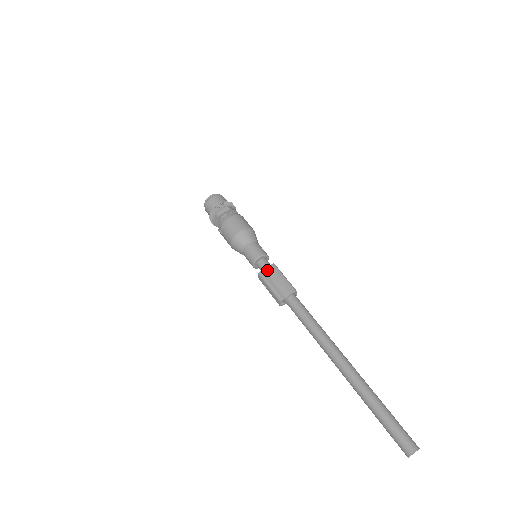
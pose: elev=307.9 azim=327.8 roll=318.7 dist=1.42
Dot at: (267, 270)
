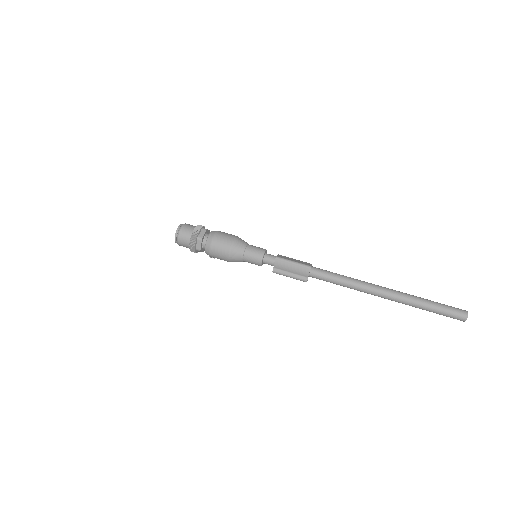
Dot at: (276, 267)
